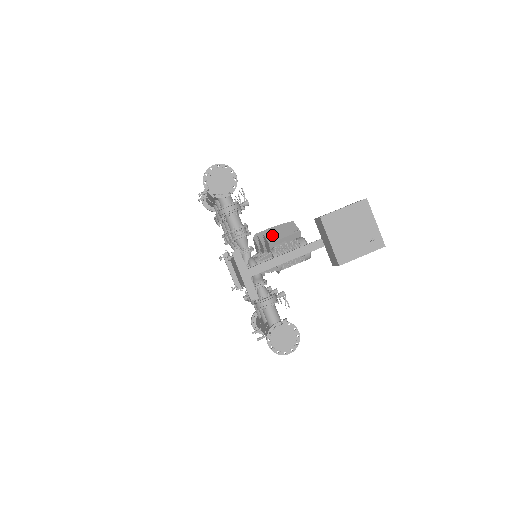
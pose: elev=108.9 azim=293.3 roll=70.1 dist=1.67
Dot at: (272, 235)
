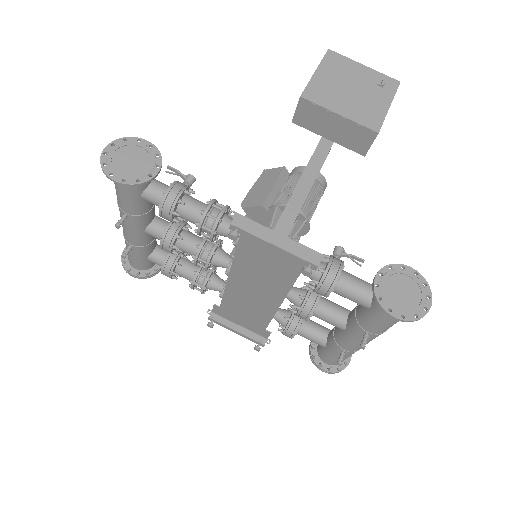
Dot at: (256, 198)
